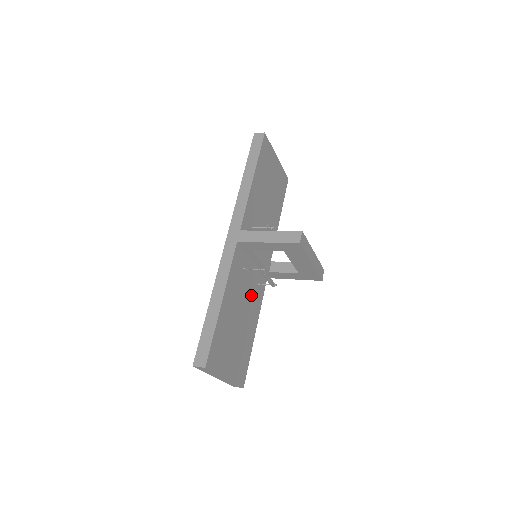
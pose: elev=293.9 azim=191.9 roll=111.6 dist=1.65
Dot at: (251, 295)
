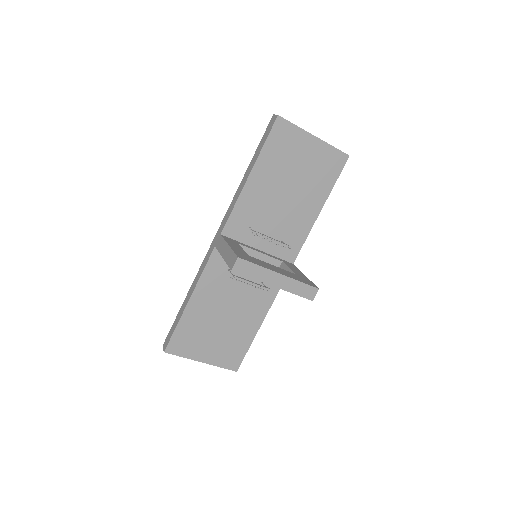
Dot at: (250, 293)
